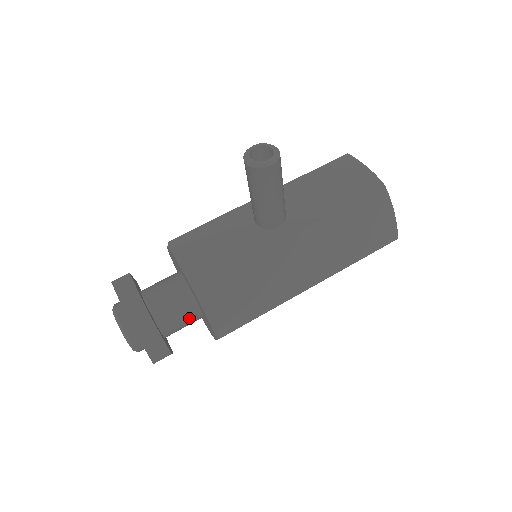
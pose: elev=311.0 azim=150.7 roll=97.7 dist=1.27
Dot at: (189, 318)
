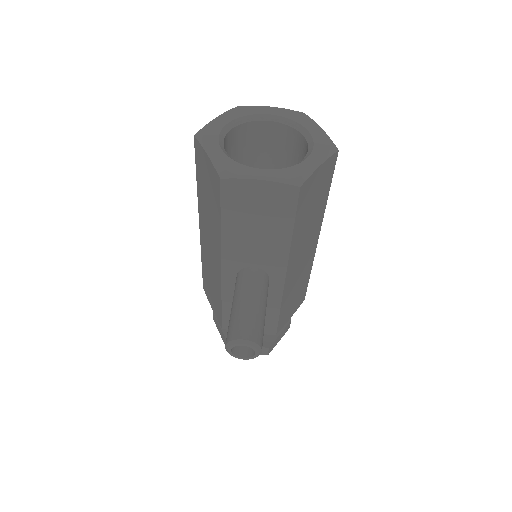
Dot at: occluded
